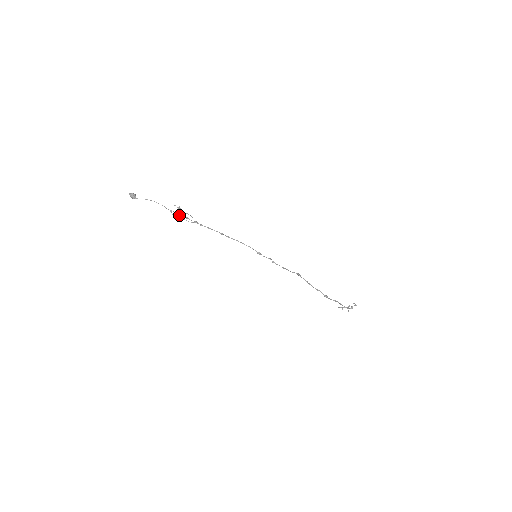
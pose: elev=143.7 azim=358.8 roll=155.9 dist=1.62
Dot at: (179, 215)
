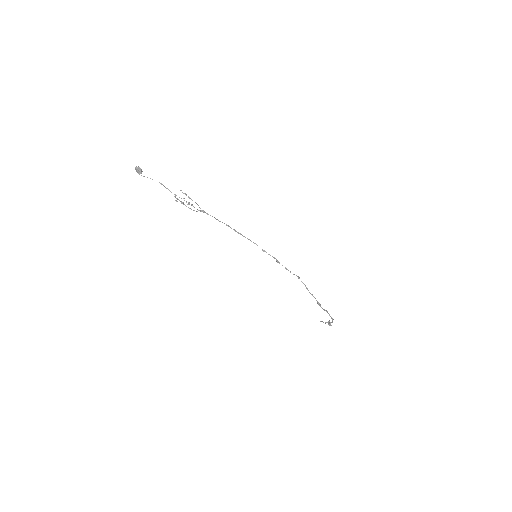
Dot at: occluded
